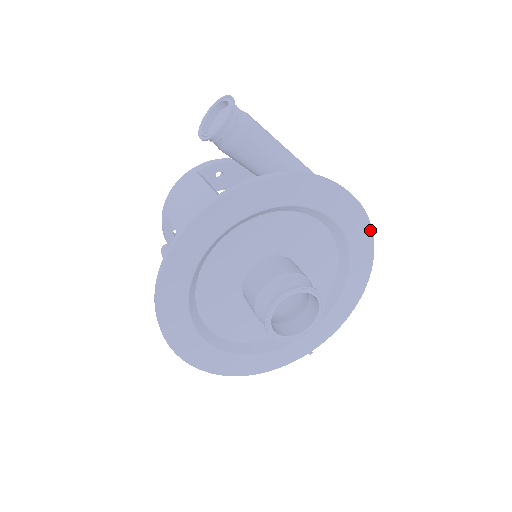
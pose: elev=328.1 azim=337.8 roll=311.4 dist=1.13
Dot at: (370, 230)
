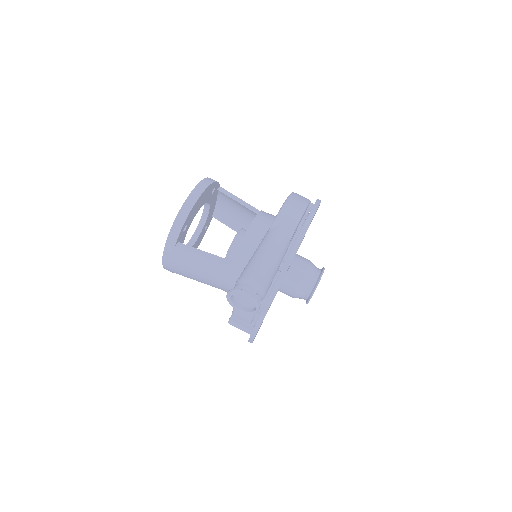
Dot at: occluded
